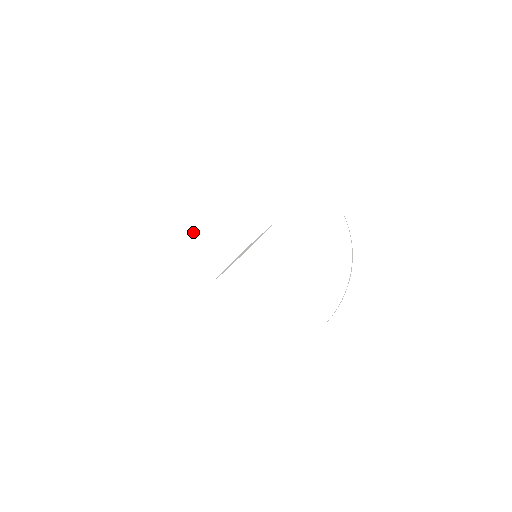
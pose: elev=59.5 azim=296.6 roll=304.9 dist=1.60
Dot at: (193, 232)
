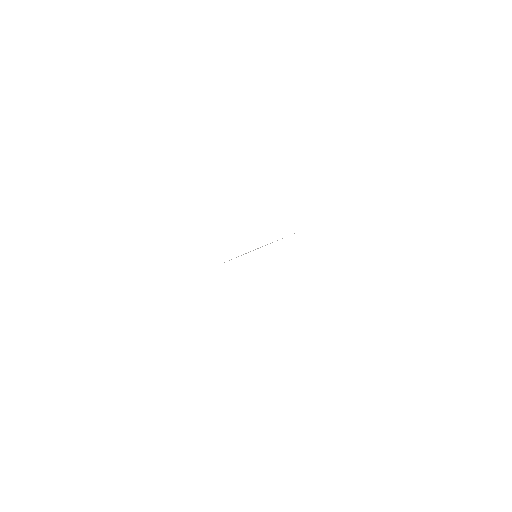
Dot at: (212, 215)
